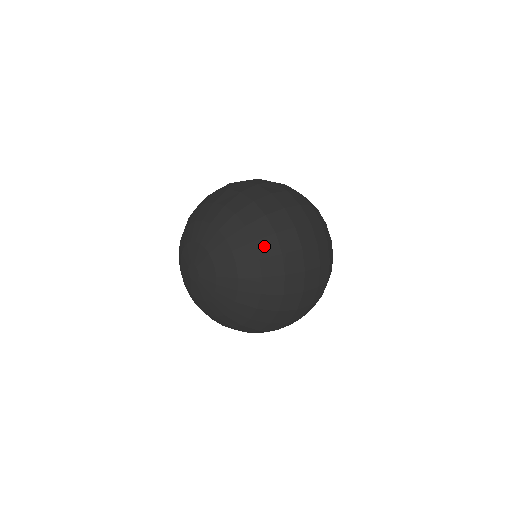
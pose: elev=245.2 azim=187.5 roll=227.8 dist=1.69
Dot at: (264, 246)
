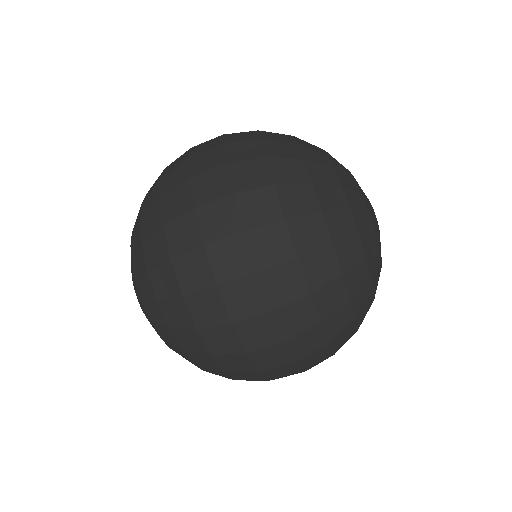
Dot at: (148, 223)
